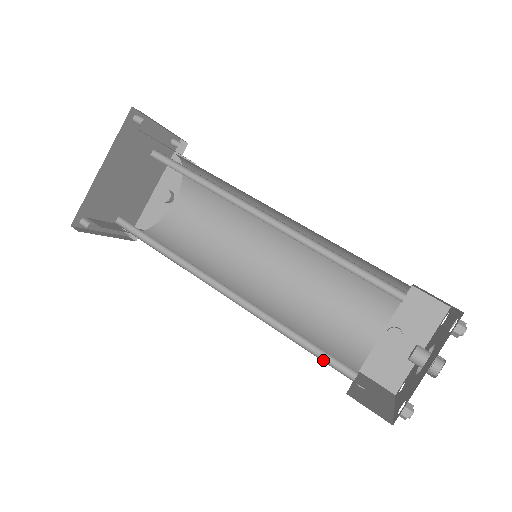
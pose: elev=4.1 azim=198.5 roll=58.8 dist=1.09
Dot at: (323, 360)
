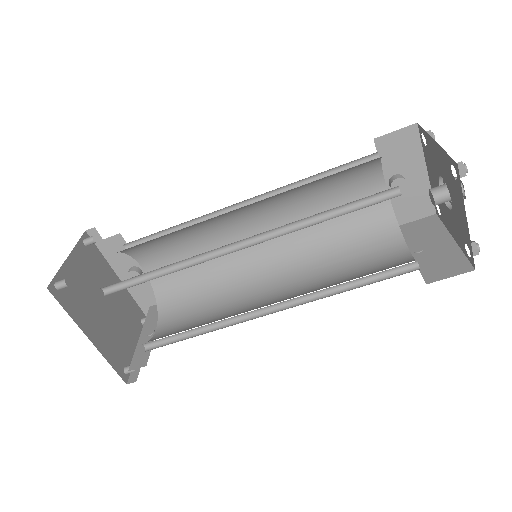
Dot at: (386, 277)
